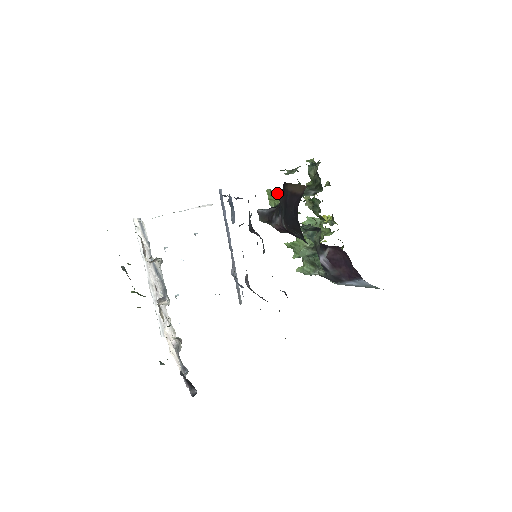
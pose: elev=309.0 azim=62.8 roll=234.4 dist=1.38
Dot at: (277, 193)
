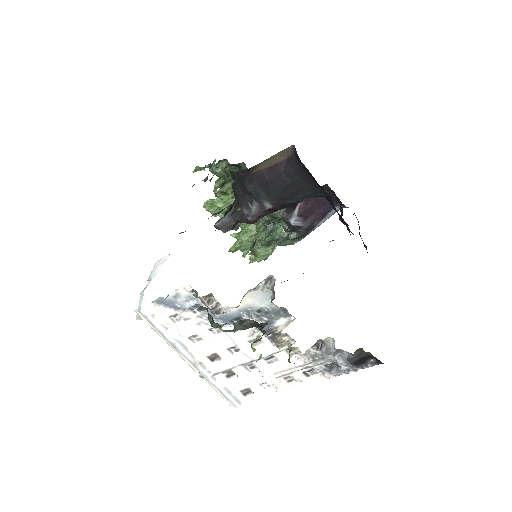
Dot at: (216, 200)
